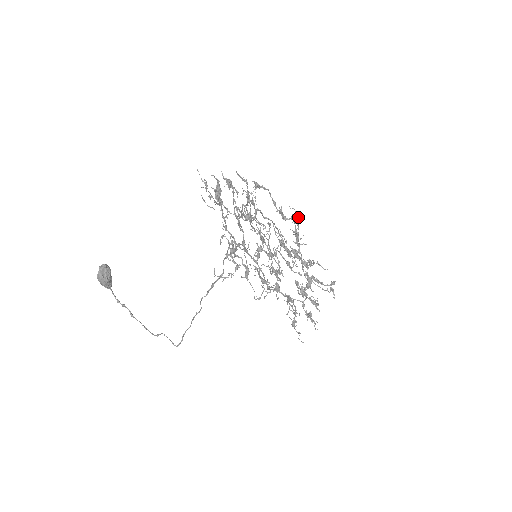
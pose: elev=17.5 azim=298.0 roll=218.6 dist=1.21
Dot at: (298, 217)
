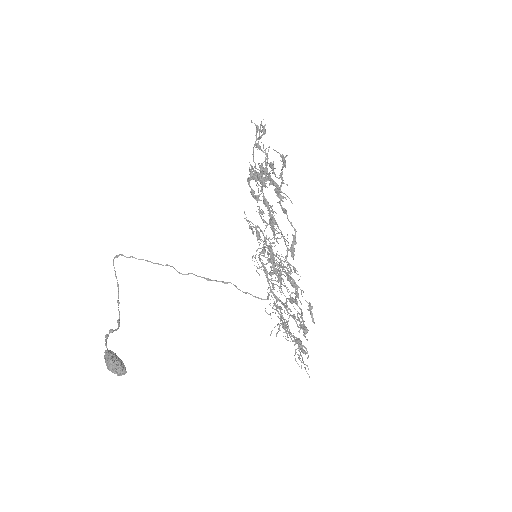
Dot at: occluded
